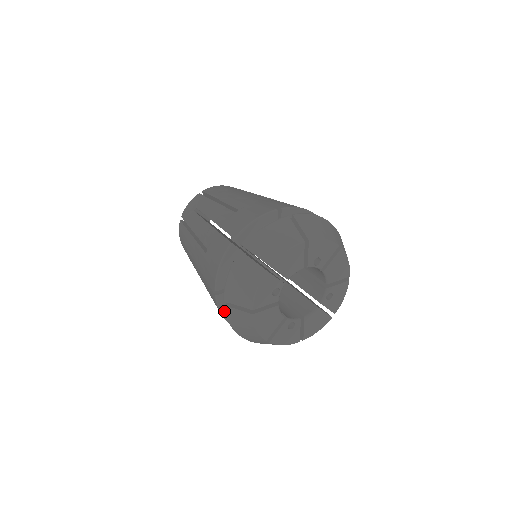
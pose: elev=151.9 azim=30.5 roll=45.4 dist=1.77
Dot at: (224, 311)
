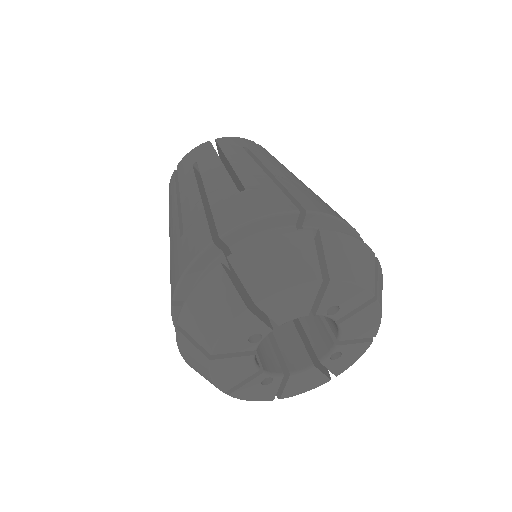
Dot at: occluded
